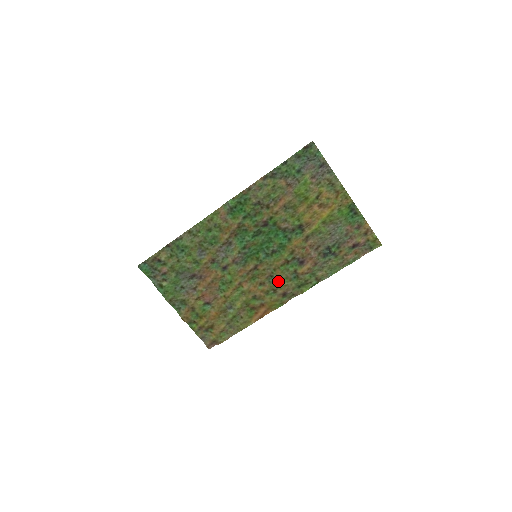
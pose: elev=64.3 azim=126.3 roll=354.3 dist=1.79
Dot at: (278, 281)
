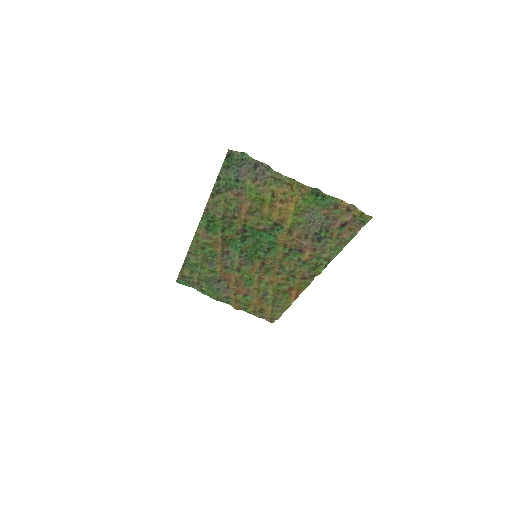
Dot at: (290, 270)
